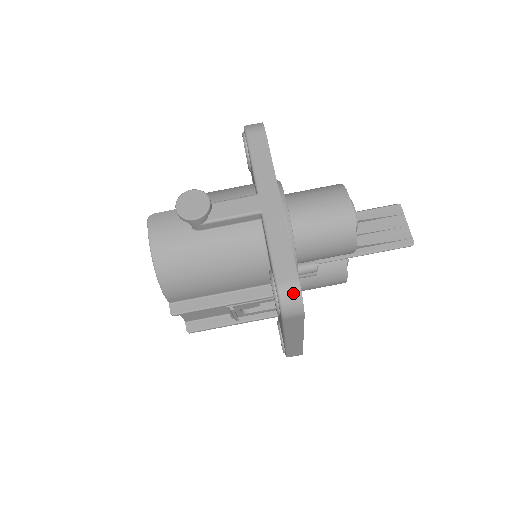
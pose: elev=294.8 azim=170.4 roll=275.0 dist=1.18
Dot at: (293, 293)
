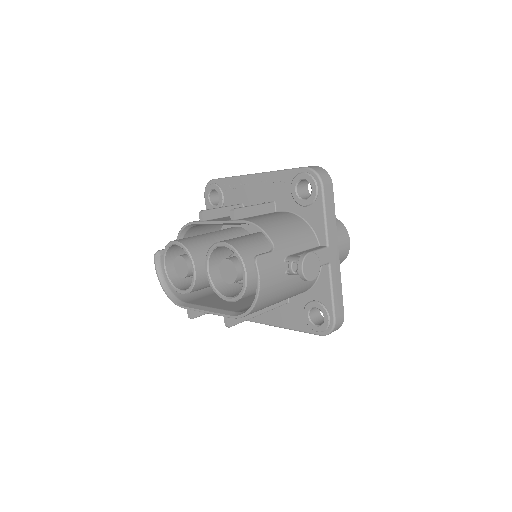
Dot at: (340, 325)
